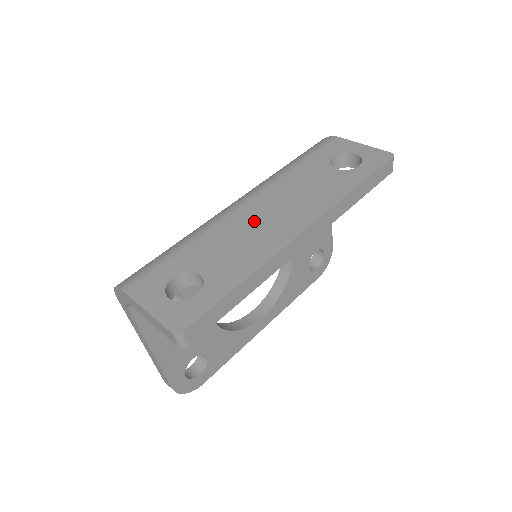
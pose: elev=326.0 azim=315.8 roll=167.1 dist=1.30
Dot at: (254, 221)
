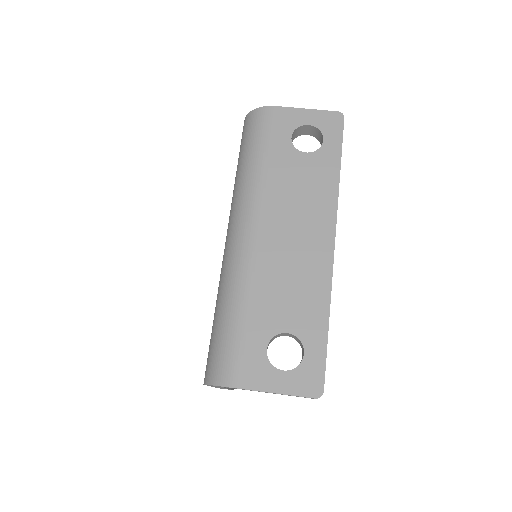
Dot at: (284, 251)
